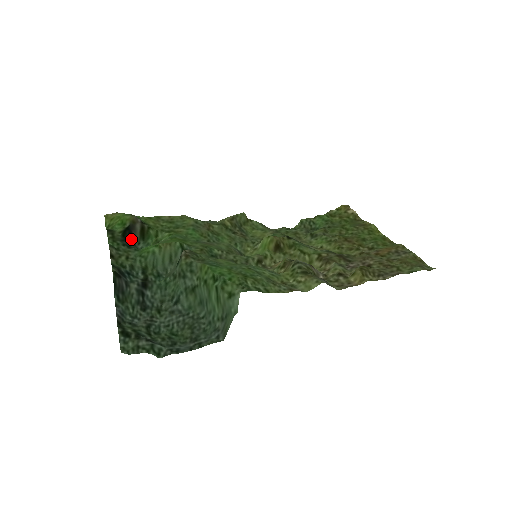
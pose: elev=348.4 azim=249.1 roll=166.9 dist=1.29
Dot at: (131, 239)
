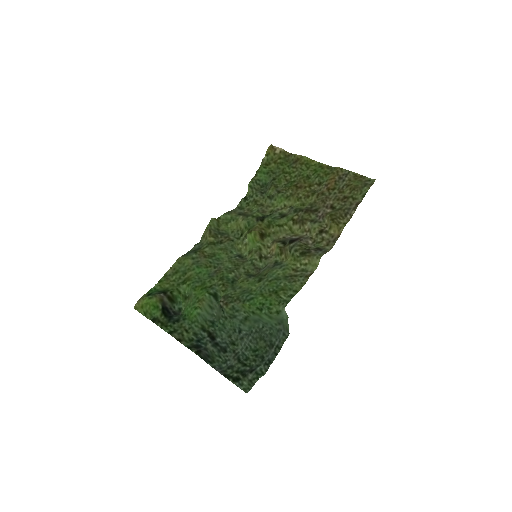
Dot at: (170, 312)
